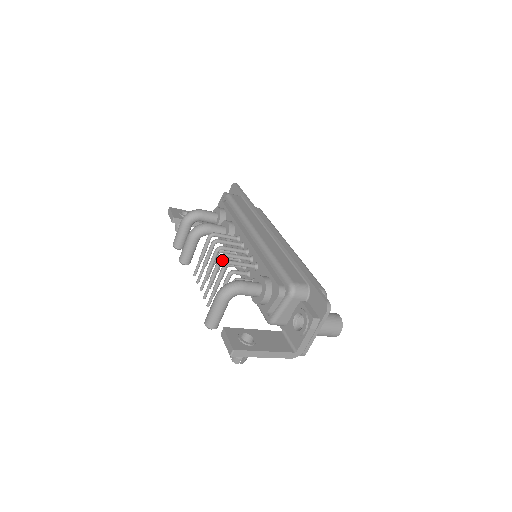
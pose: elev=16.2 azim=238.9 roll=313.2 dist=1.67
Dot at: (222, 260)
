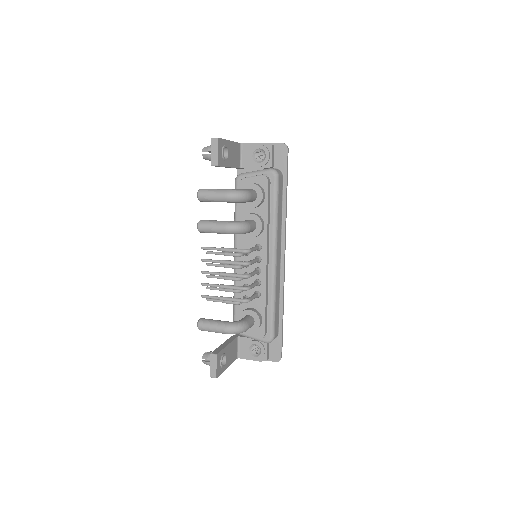
Dot at: occluded
